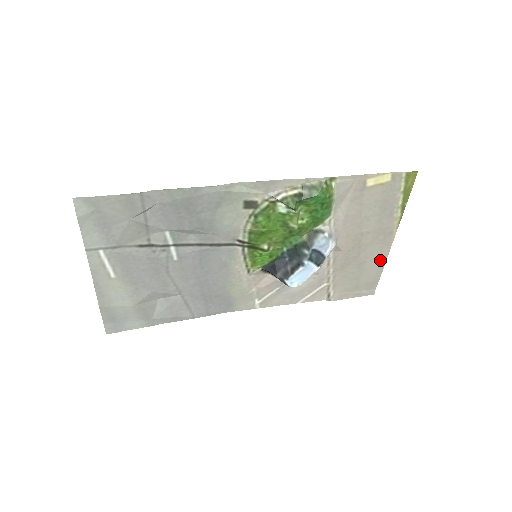
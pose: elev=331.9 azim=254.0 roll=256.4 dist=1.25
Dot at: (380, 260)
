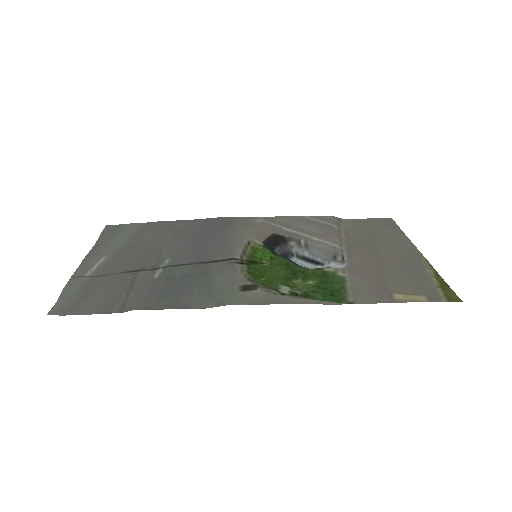
Dot at: (402, 240)
